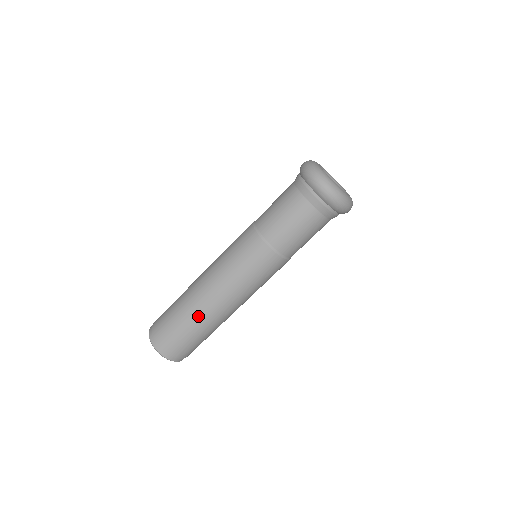
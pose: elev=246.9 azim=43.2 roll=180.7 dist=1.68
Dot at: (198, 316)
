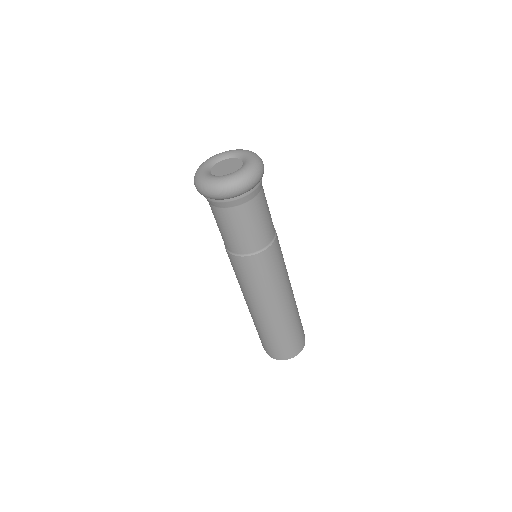
Dot at: (283, 323)
